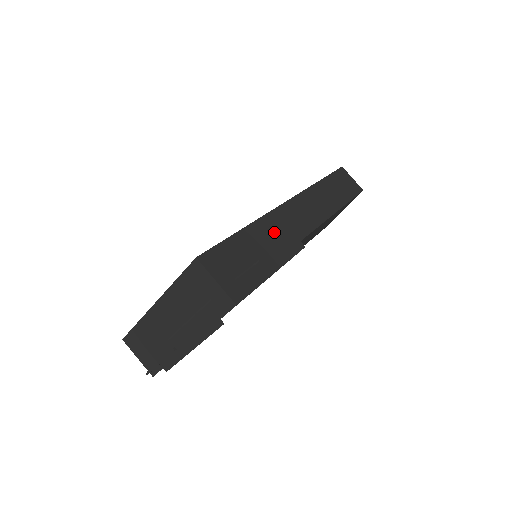
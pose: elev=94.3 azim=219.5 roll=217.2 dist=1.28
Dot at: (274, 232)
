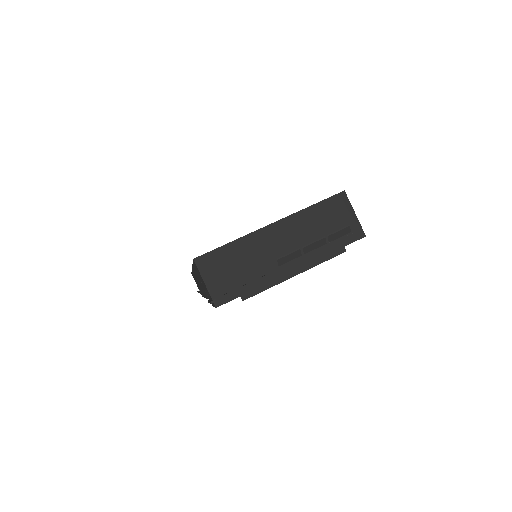
Dot at: occluded
